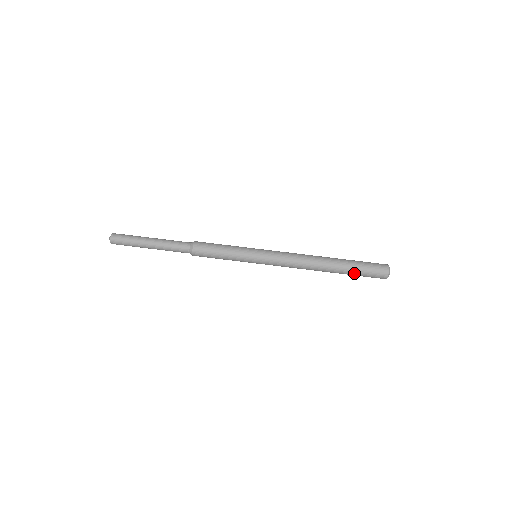
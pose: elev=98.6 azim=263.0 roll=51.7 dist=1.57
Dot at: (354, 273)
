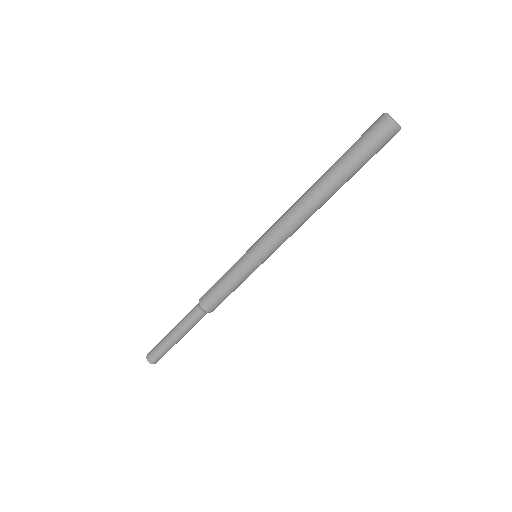
Dot at: occluded
